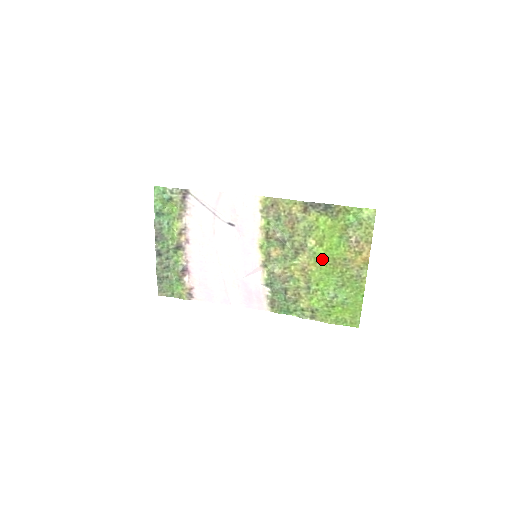
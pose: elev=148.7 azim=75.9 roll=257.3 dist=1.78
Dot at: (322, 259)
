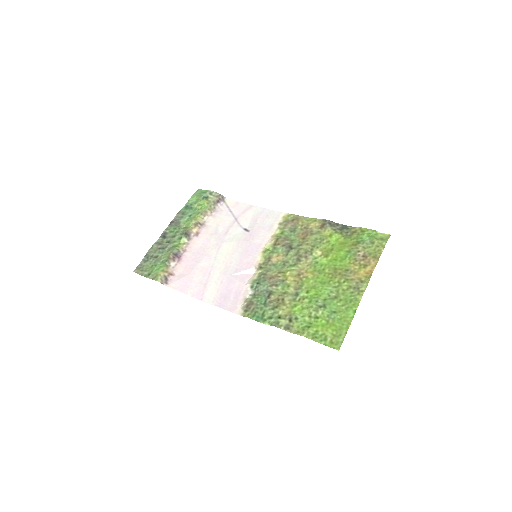
Dot at: (322, 268)
